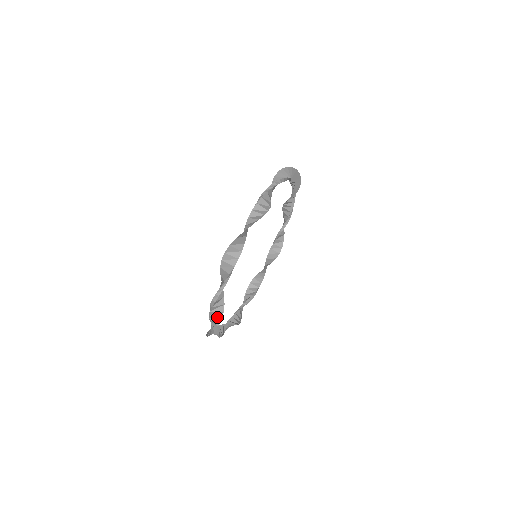
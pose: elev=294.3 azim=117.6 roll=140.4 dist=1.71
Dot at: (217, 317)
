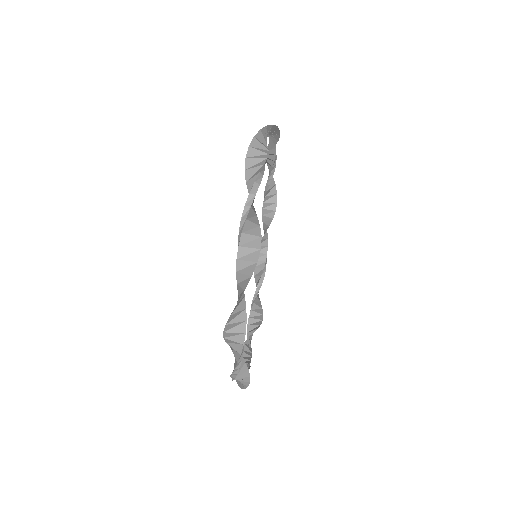
Dot at: (253, 246)
